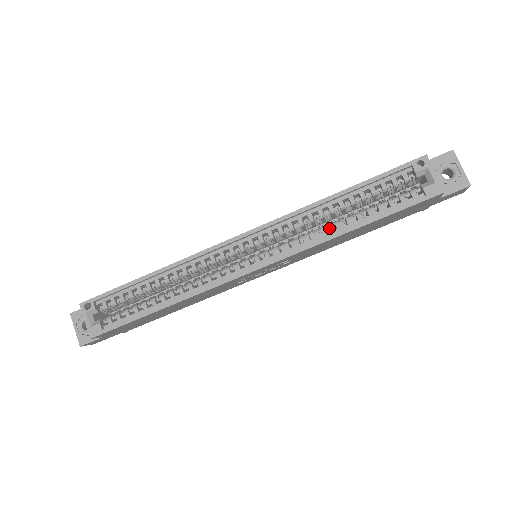
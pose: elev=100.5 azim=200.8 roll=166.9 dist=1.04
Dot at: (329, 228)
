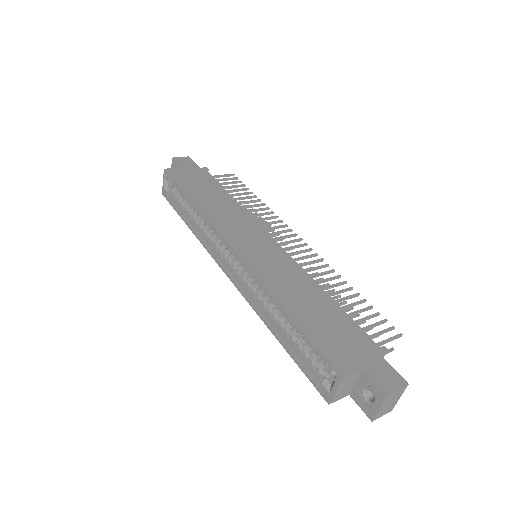
Dot at: (270, 314)
